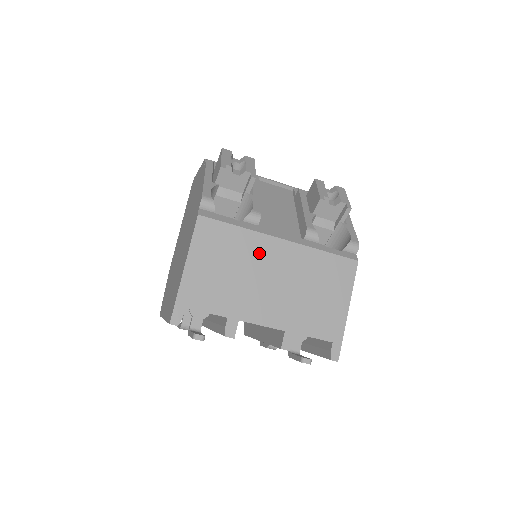
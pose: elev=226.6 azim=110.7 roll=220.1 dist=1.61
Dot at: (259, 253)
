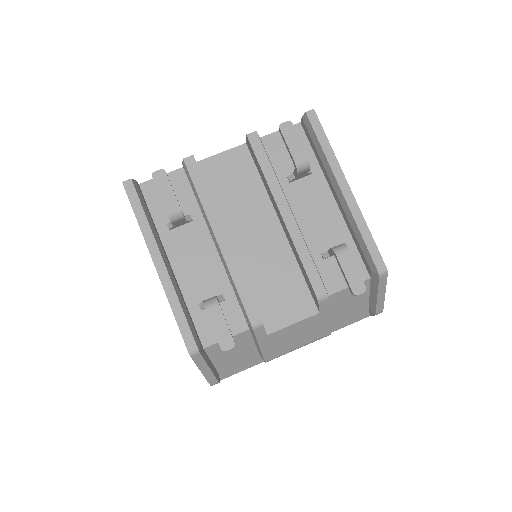
Dot at: occluded
